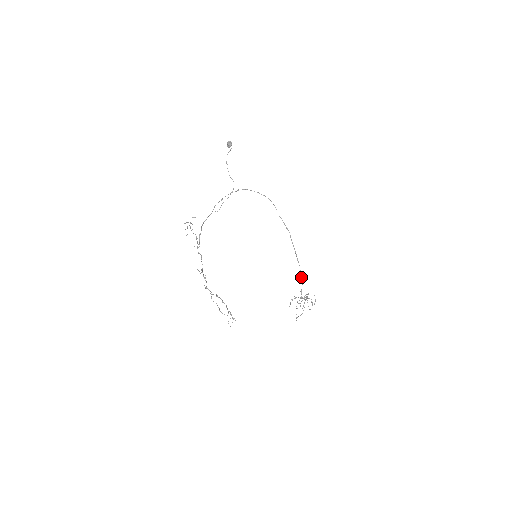
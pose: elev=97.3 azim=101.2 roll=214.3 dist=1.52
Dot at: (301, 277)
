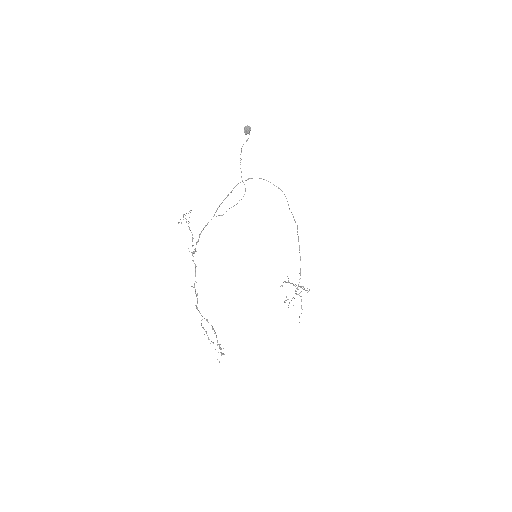
Dot at: (300, 274)
